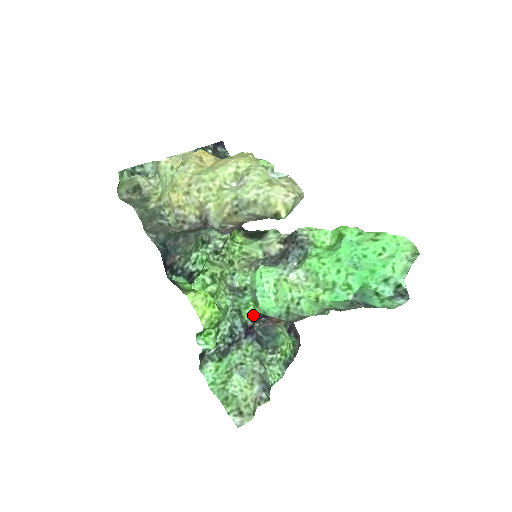
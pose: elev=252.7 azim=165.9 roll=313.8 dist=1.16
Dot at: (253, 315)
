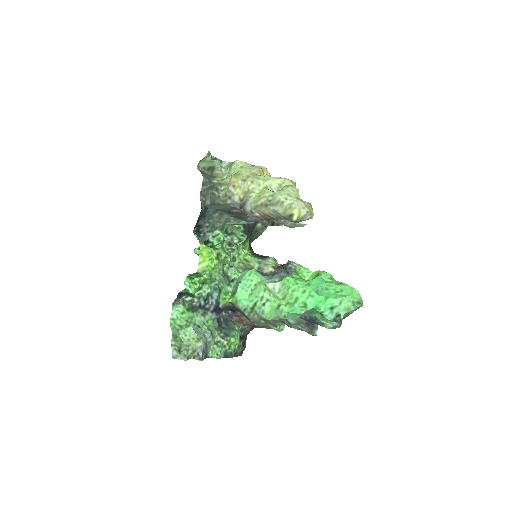
Dot at: (226, 302)
